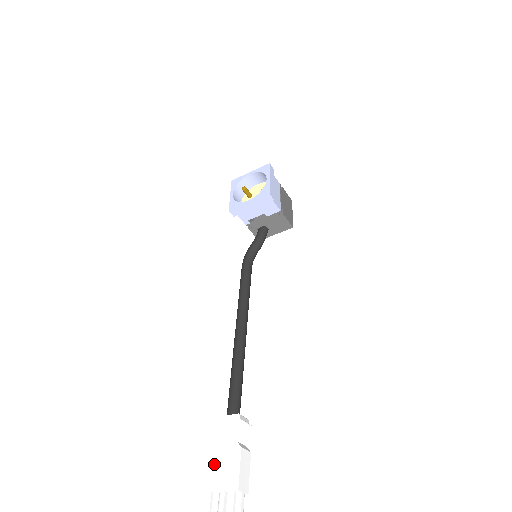
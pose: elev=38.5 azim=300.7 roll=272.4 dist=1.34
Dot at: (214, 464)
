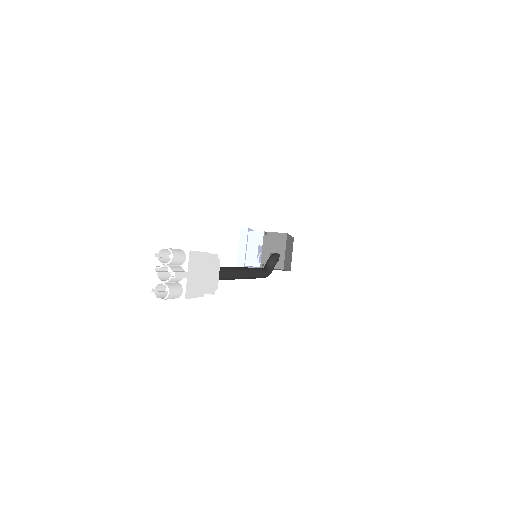
Dot at: occluded
